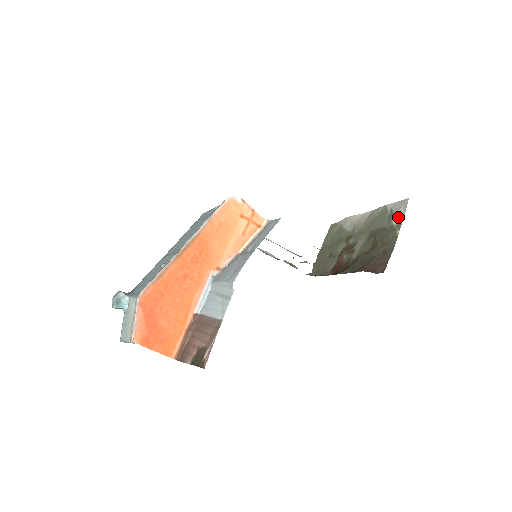
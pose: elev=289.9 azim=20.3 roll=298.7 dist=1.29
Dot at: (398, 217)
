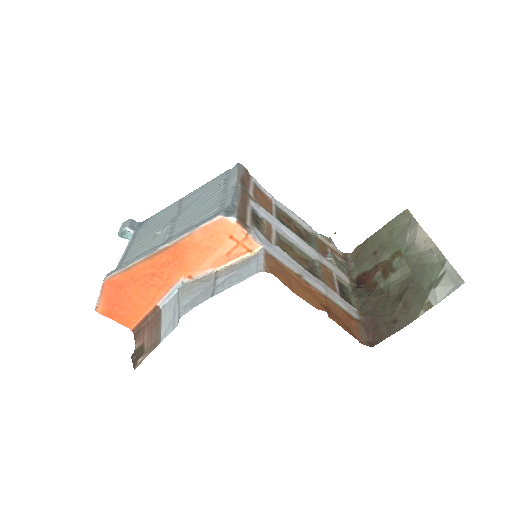
Dot at: (437, 294)
